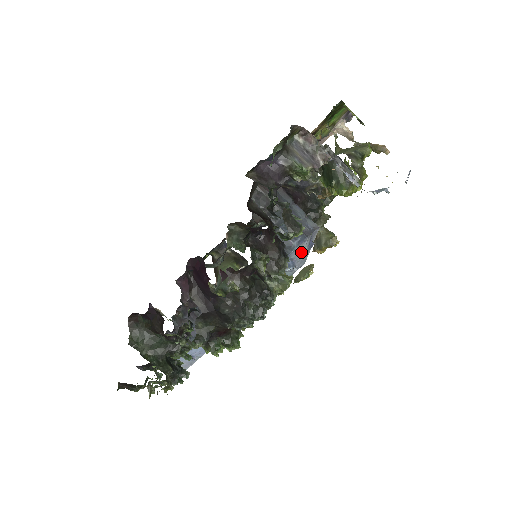
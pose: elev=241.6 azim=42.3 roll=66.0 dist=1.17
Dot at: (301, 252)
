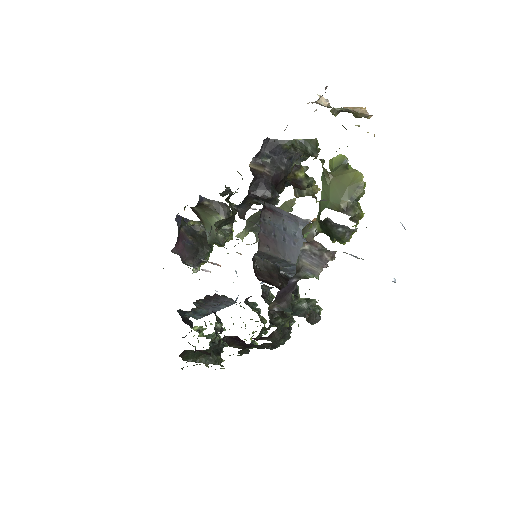
Dot at: occluded
